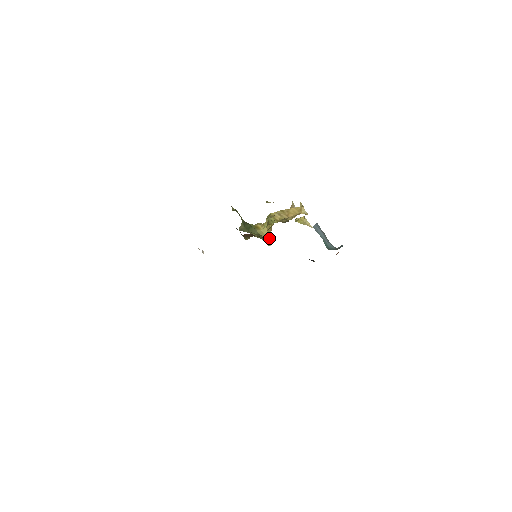
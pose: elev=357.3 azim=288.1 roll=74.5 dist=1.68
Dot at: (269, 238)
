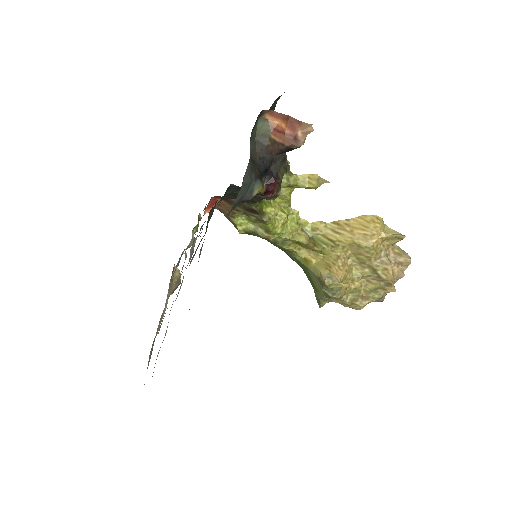
Dot at: (260, 212)
